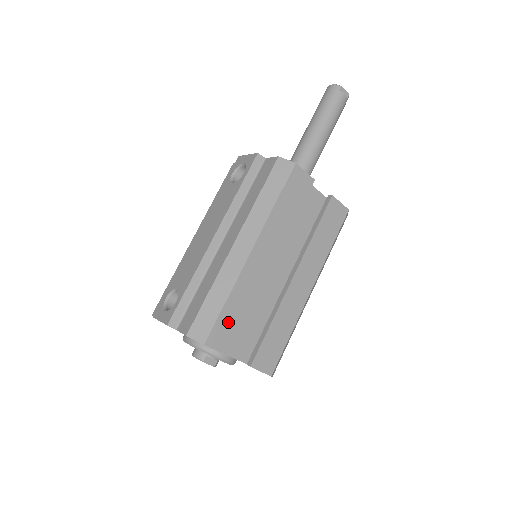
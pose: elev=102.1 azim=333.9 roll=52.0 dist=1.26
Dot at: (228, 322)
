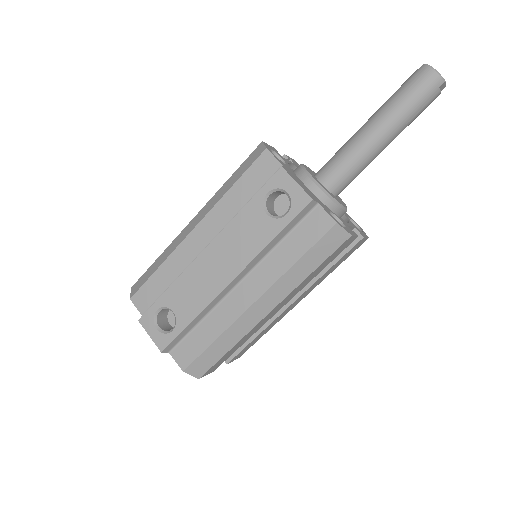
Dot at: (224, 358)
